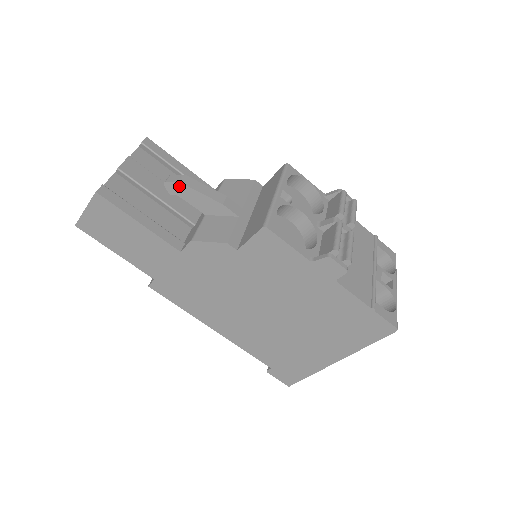
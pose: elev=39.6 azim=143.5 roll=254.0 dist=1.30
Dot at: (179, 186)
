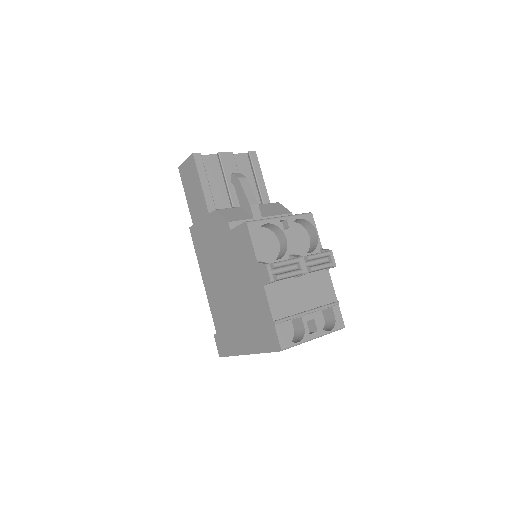
Dot at: (237, 180)
